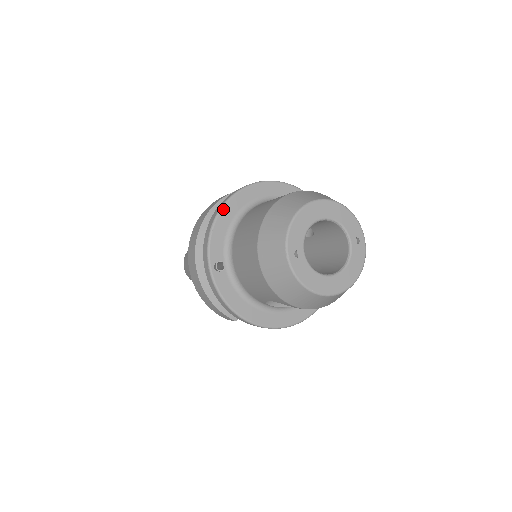
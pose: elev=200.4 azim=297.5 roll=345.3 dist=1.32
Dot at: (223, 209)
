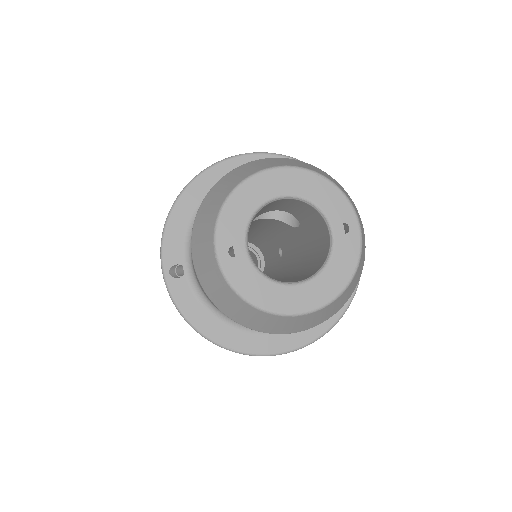
Dot at: (183, 195)
